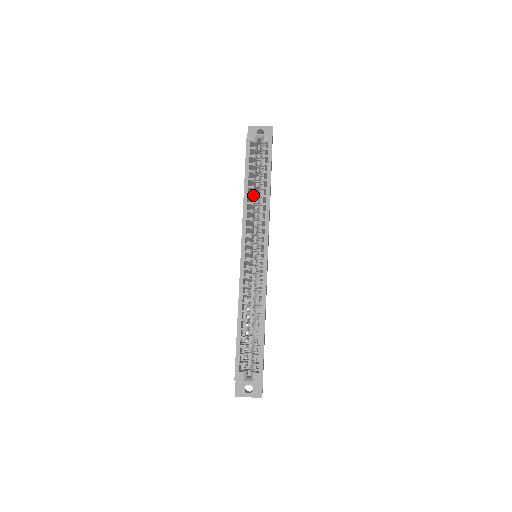
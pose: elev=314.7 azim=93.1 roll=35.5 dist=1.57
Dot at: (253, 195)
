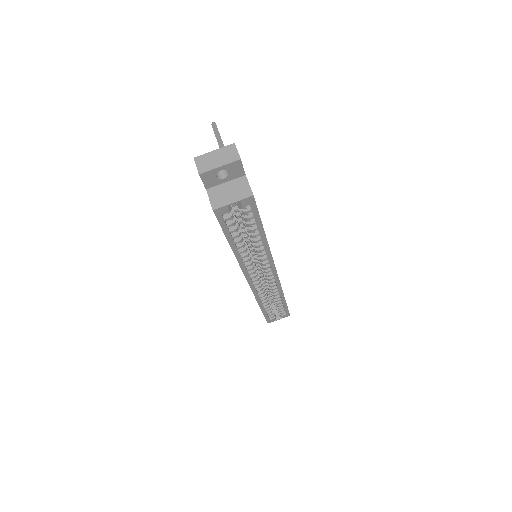
Dot at: (246, 250)
